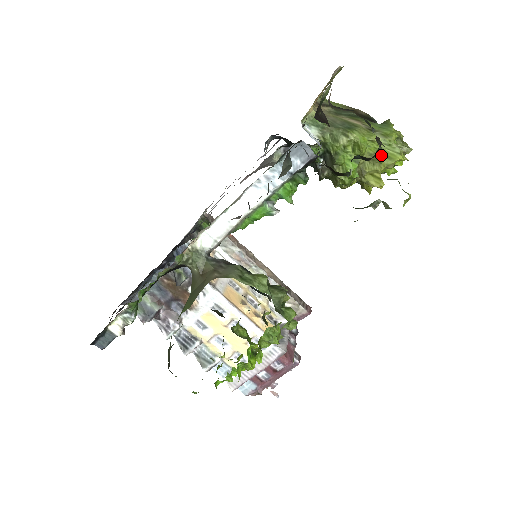
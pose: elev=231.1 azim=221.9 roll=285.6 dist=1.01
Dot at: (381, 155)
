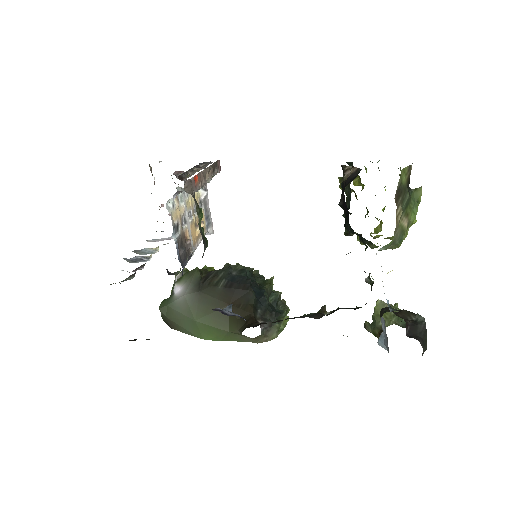
Dot at: occluded
